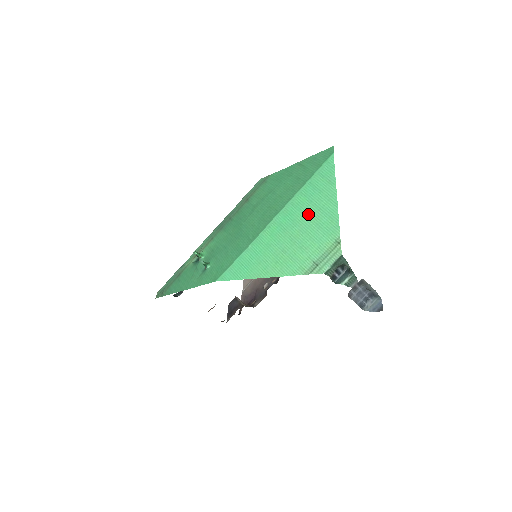
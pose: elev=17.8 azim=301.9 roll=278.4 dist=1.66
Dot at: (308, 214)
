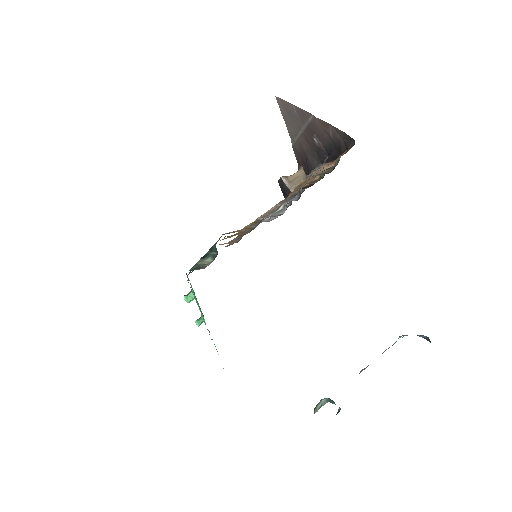
Dot at: occluded
